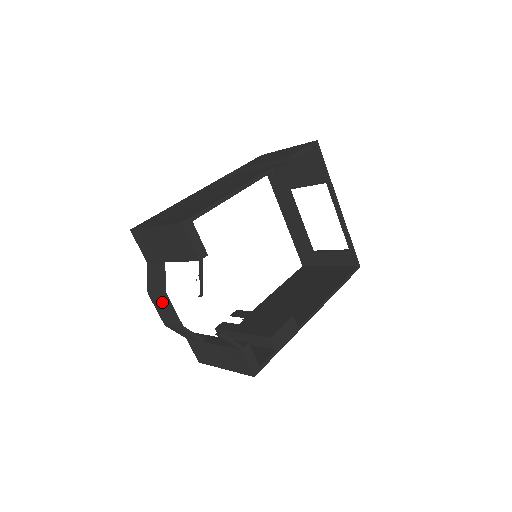
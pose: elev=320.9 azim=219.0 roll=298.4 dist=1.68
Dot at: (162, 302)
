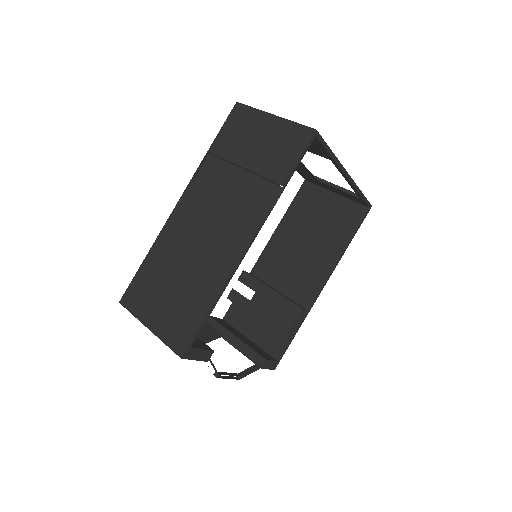
Dot at: occluded
